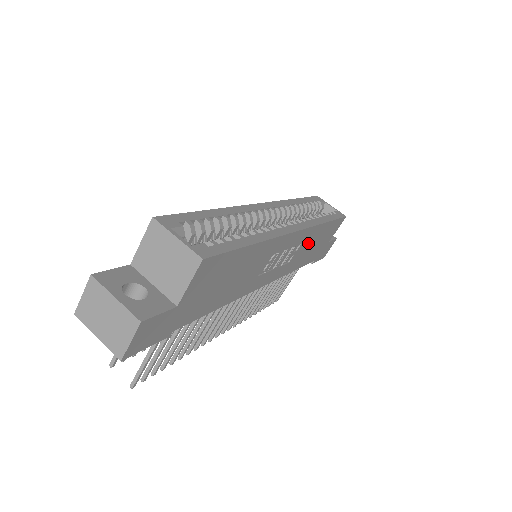
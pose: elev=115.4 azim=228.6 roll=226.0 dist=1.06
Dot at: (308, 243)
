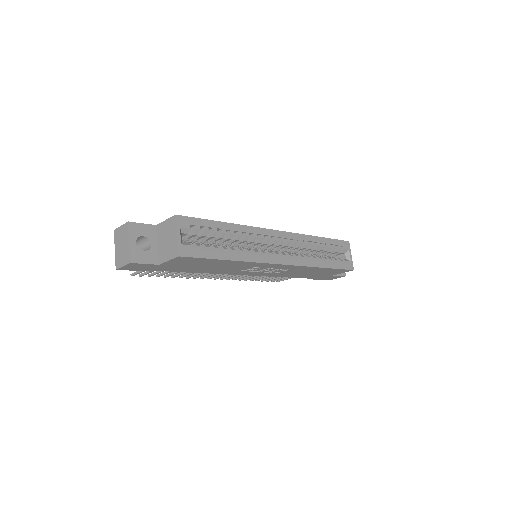
Dot at: (301, 271)
